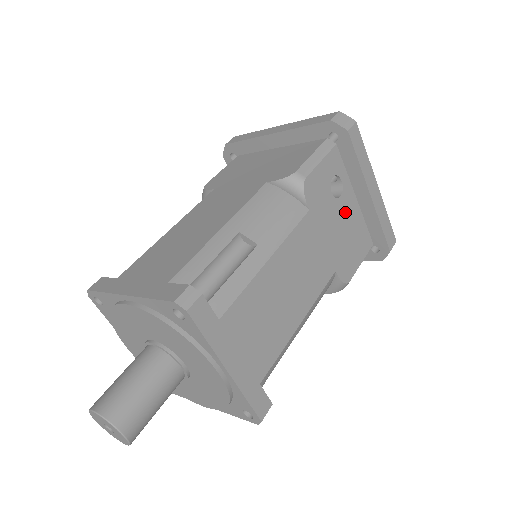
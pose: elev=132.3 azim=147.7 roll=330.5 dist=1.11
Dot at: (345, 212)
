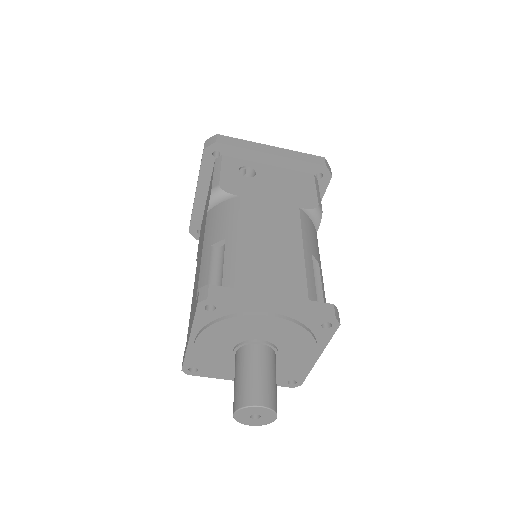
Dot at: (269, 177)
